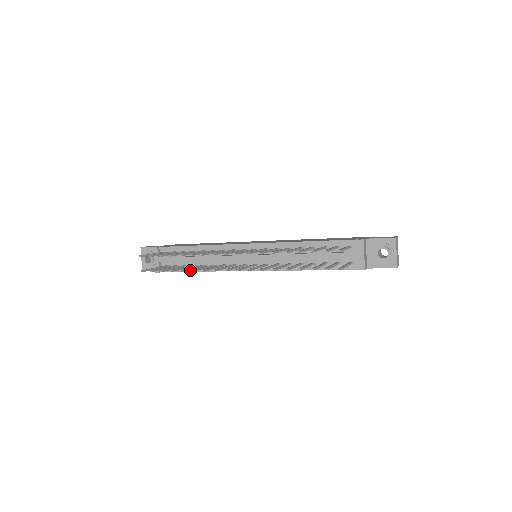
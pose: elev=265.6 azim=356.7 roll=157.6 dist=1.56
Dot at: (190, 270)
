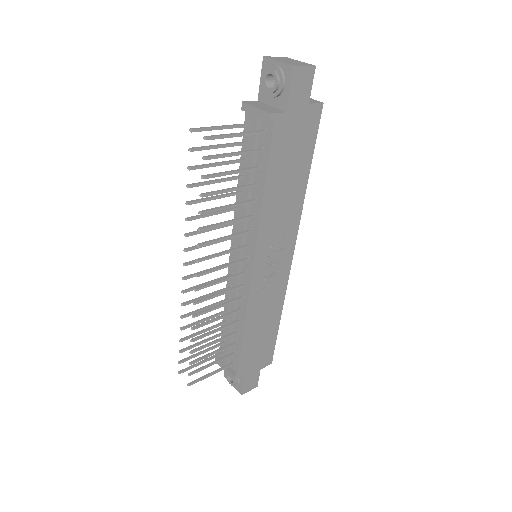
Dot at: (240, 341)
